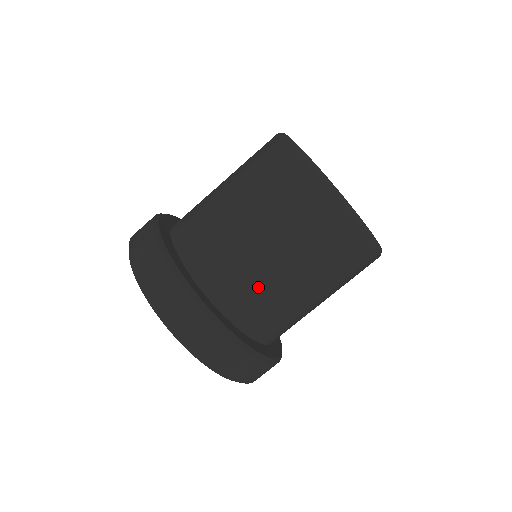
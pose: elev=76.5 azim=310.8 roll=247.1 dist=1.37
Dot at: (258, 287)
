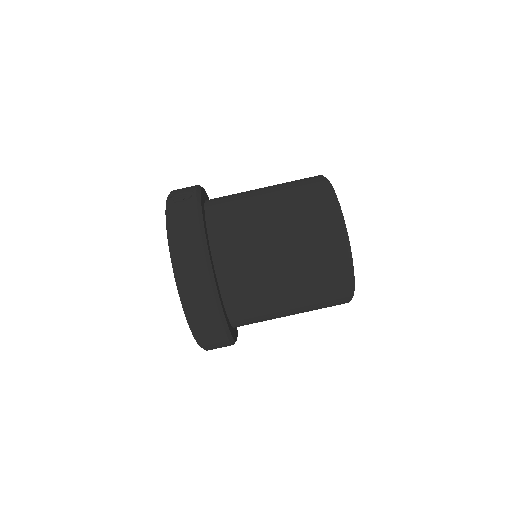
Dot at: (256, 280)
